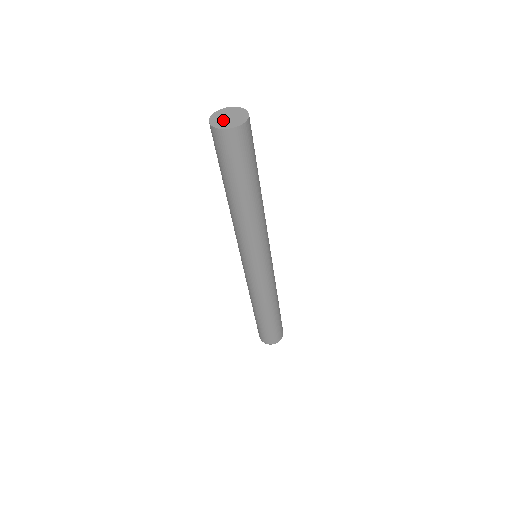
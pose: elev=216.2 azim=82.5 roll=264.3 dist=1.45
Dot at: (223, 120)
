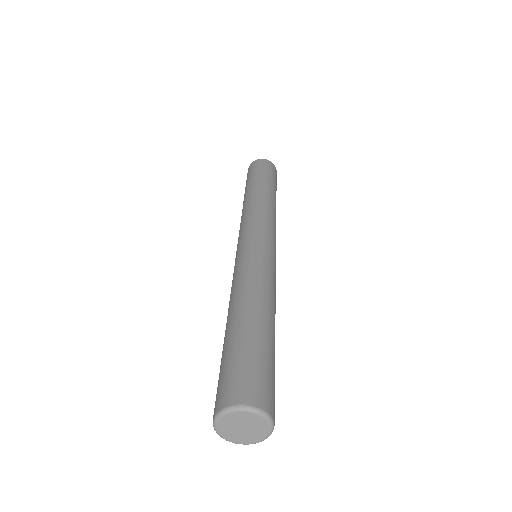
Dot at: occluded
